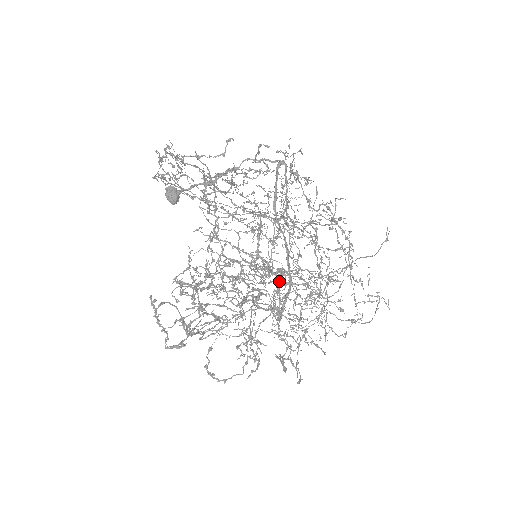
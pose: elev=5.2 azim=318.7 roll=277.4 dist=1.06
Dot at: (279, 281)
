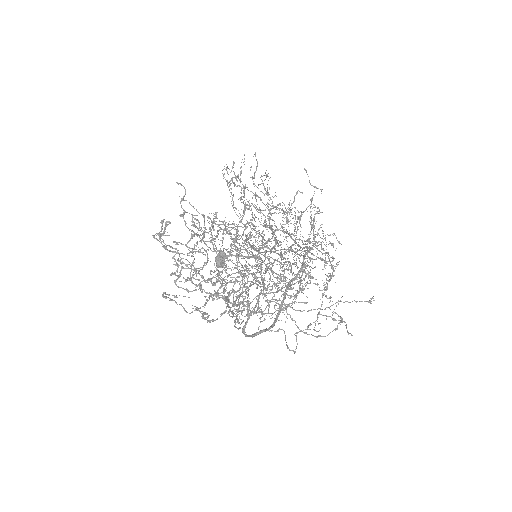
Dot at: (263, 249)
